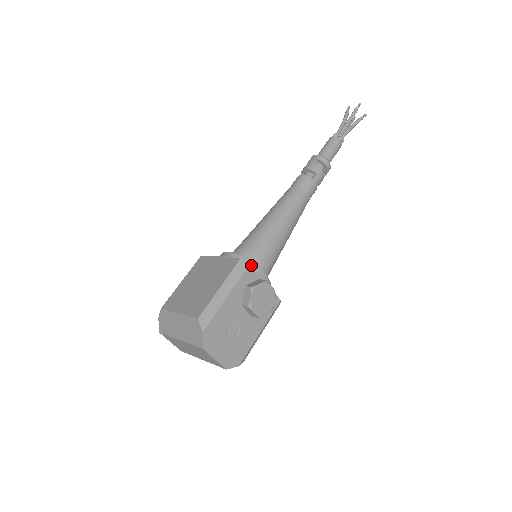
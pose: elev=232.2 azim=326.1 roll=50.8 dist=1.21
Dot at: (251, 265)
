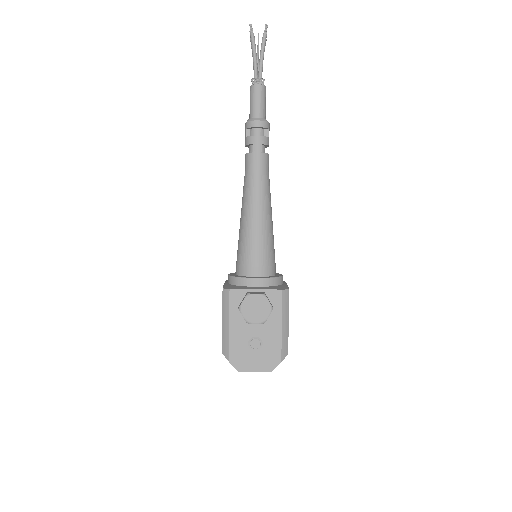
Dot at: (241, 280)
